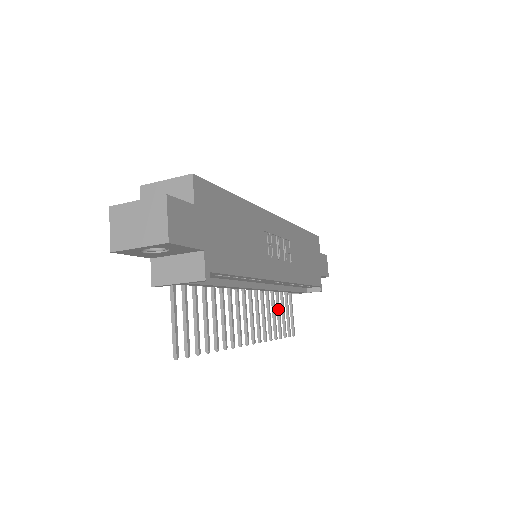
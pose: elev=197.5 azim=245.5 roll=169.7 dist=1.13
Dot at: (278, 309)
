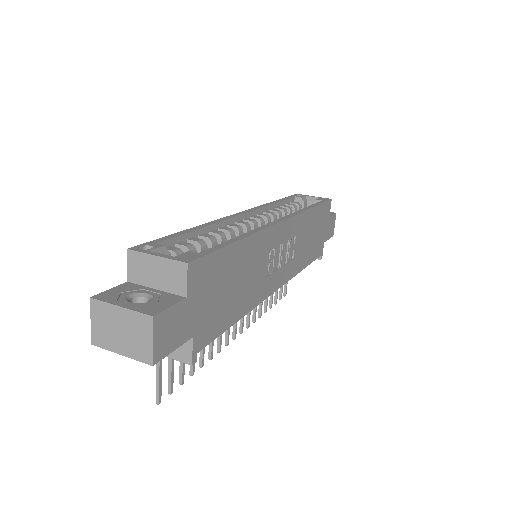
Dot at: occluded
